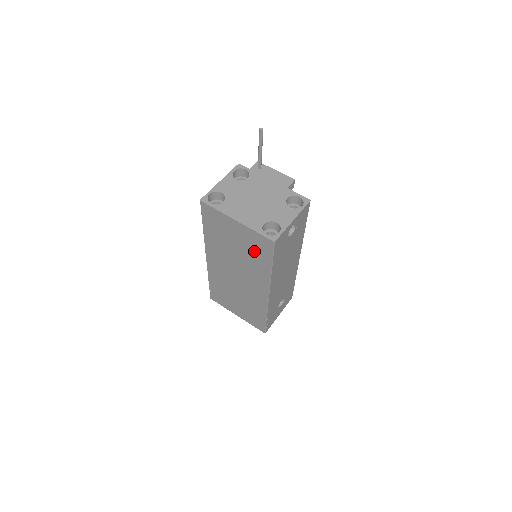
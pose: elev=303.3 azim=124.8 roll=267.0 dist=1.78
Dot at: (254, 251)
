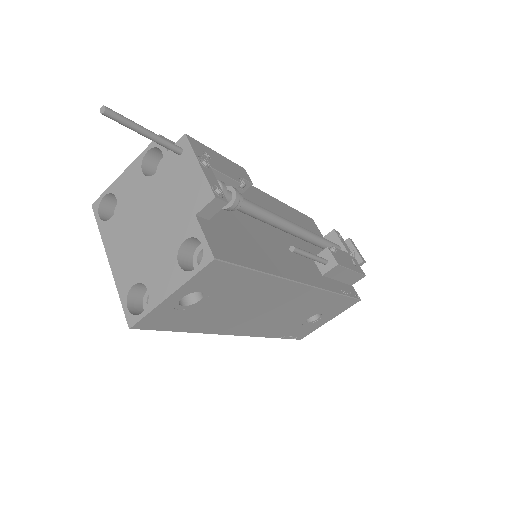
Dot at: occluded
